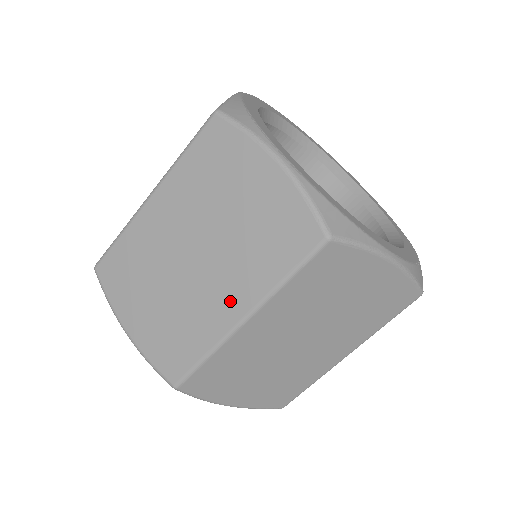
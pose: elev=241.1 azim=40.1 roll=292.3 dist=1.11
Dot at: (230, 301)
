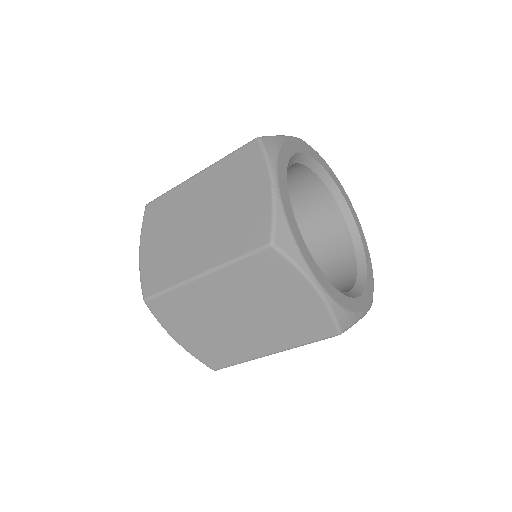
Dot at: (201, 259)
